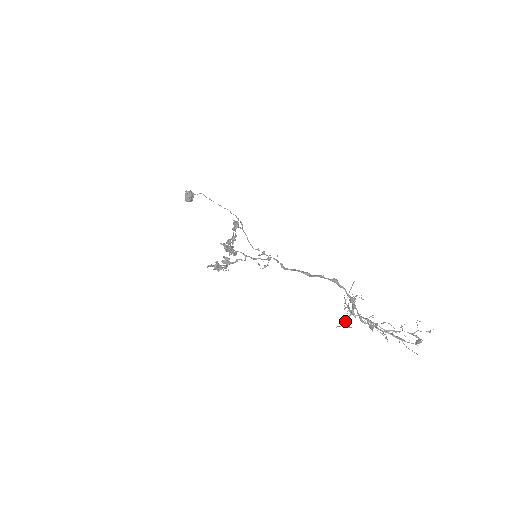
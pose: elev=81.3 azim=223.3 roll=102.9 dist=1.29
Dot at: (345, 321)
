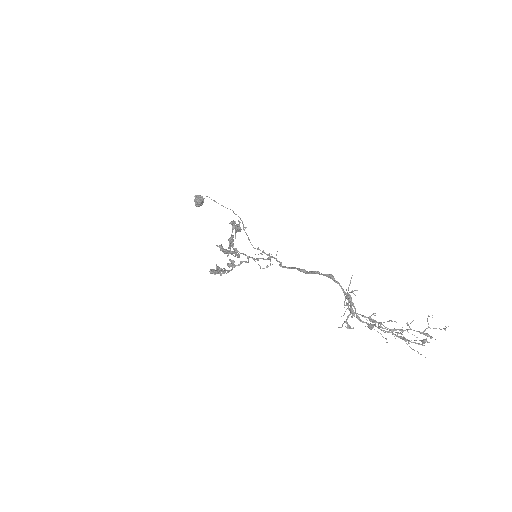
Dot at: (345, 321)
